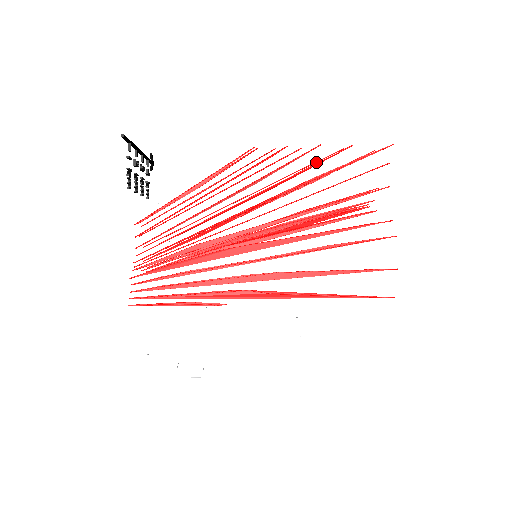
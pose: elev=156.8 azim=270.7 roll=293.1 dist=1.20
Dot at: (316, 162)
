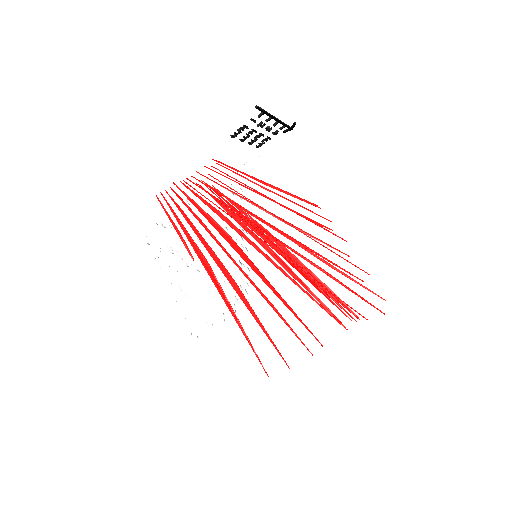
Dot at: (345, 259)
